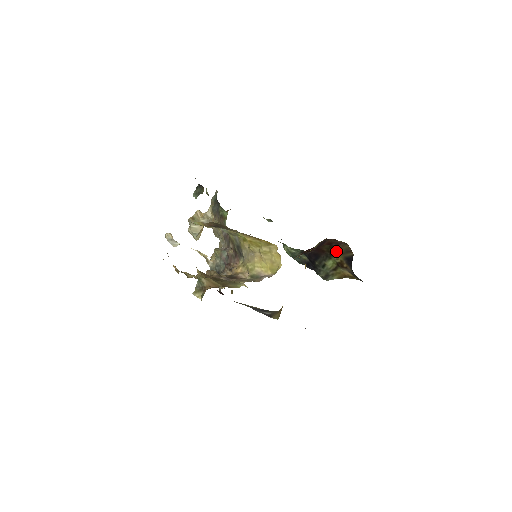
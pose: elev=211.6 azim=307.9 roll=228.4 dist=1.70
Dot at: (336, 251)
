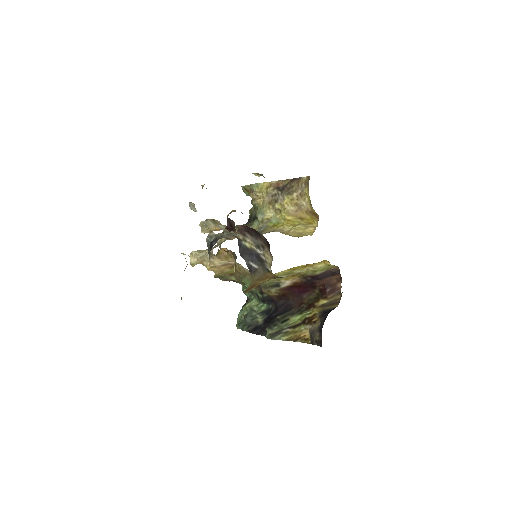
Dot at: (318, 303)
